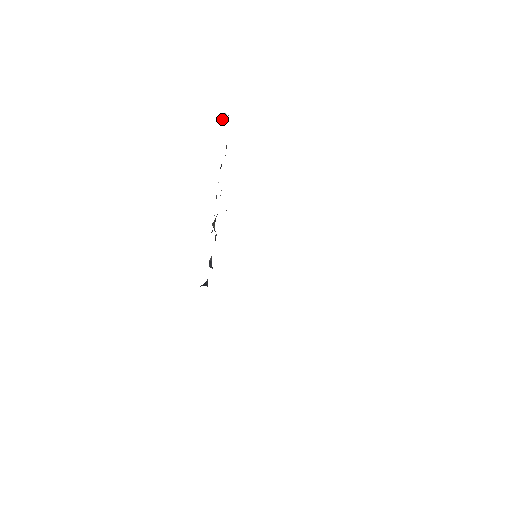
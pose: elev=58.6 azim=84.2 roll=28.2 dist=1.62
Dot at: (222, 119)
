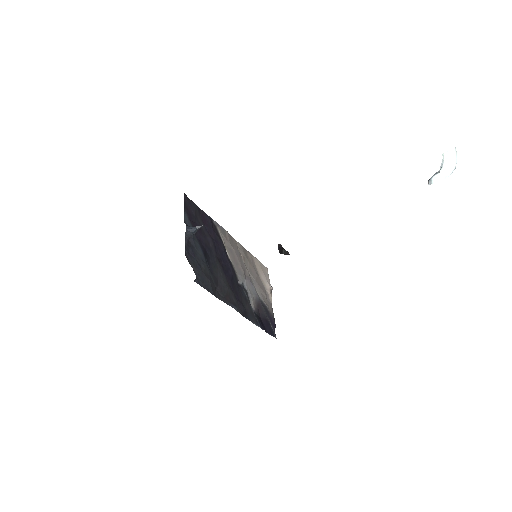
Dot at: (438, 172)
